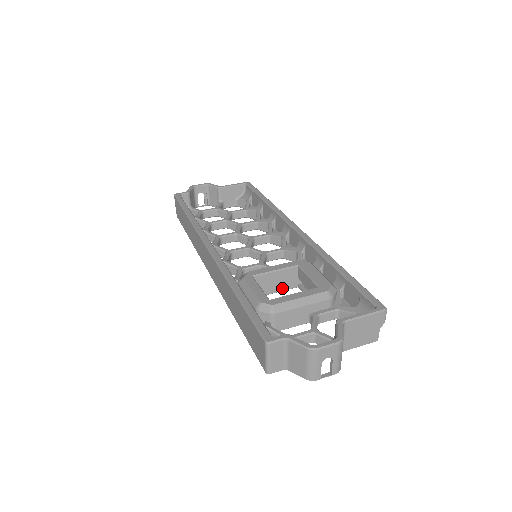
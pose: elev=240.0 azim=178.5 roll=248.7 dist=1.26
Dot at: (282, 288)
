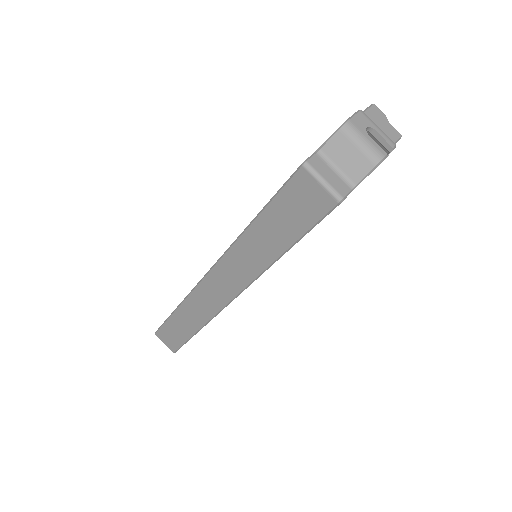
Dot at: occluded
